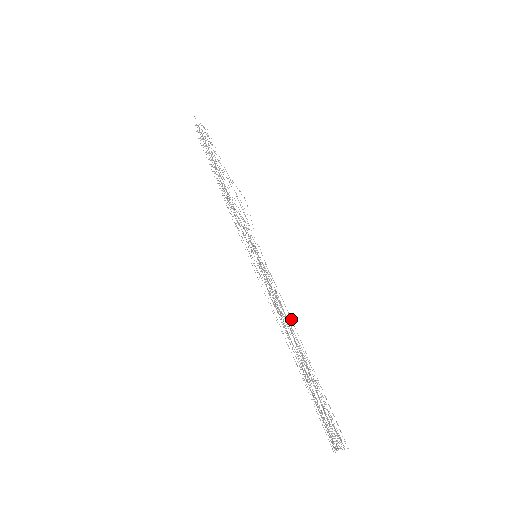
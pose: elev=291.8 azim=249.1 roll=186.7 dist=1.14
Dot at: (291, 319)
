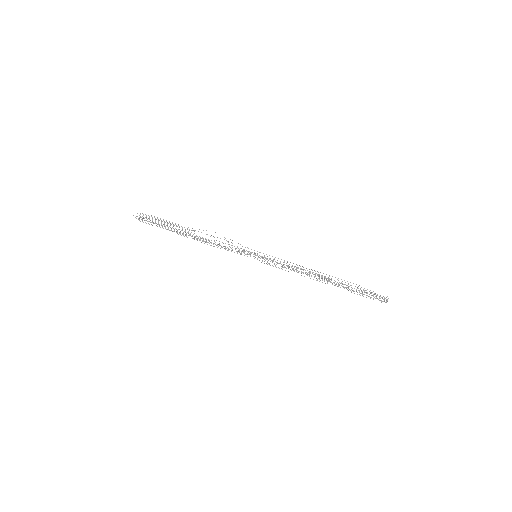
Dot at: (309, 269)
